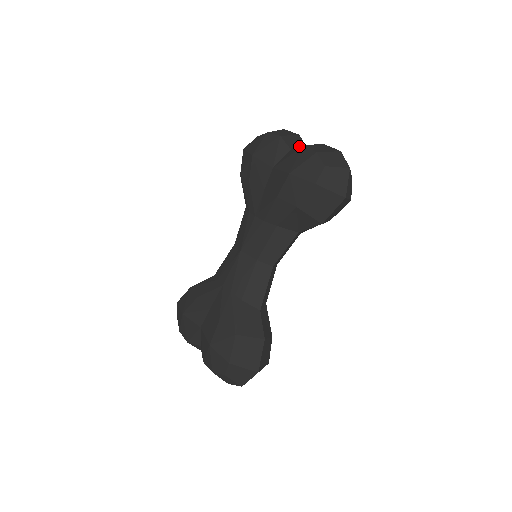
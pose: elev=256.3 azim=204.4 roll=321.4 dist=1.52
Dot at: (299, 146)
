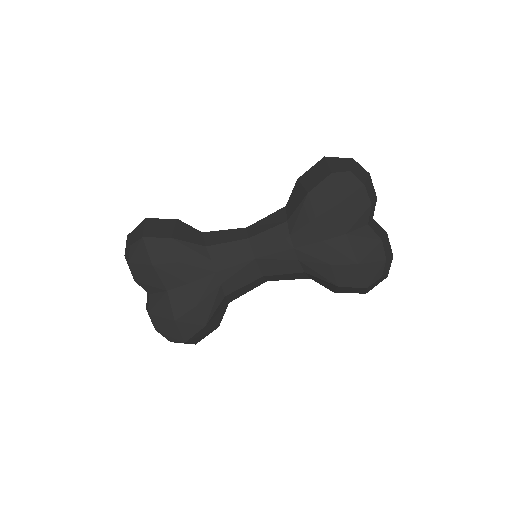
Dot at: (372, 217)
